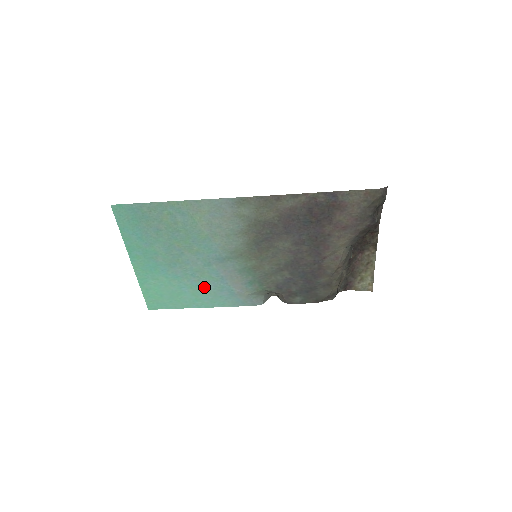
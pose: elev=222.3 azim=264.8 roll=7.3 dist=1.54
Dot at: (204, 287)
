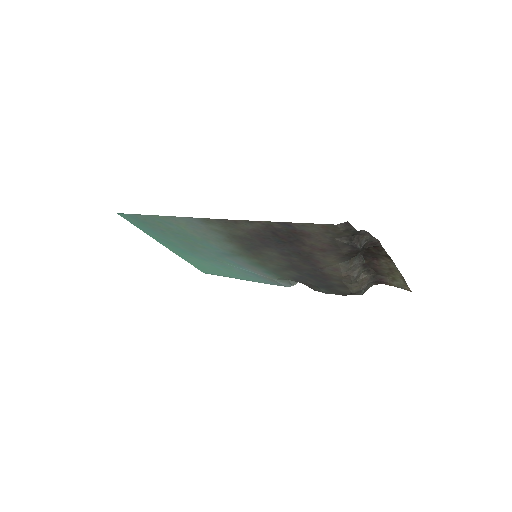
Dot at: (231, 268)
